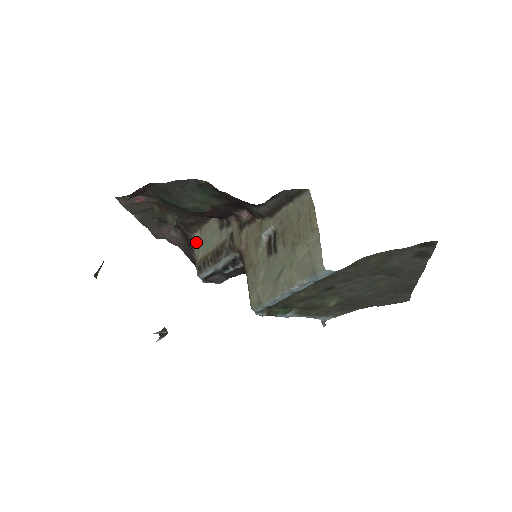
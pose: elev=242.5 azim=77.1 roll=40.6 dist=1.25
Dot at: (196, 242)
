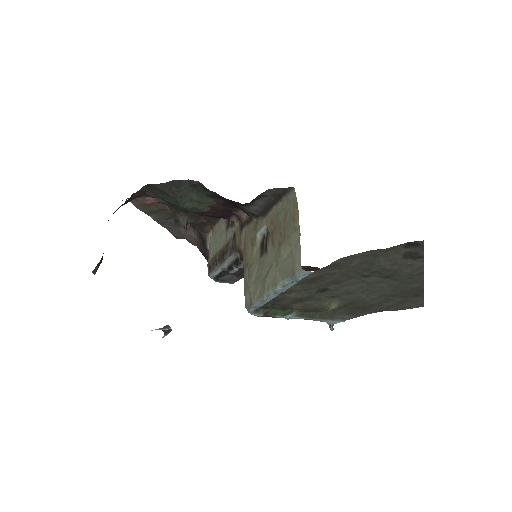
Dot at: (209, 242)
